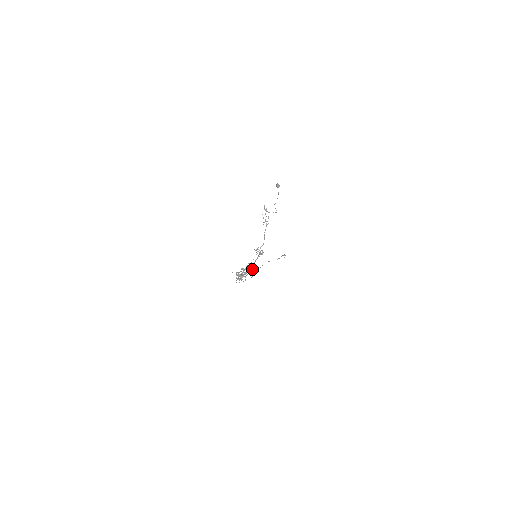
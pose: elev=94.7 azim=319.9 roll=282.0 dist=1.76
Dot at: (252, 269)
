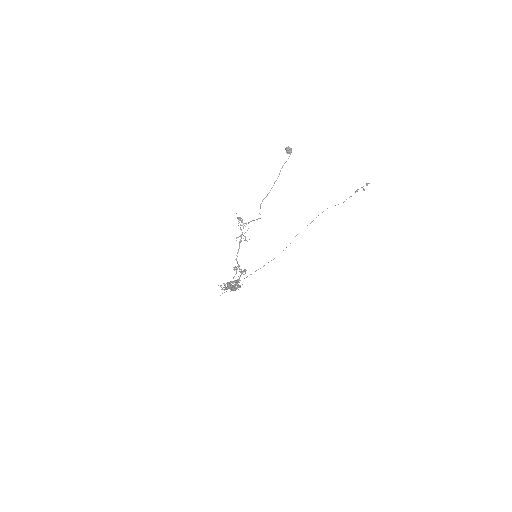
Dot at: (237, 287)
